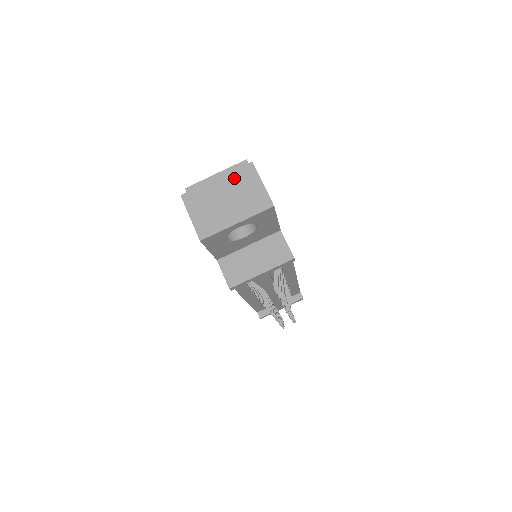
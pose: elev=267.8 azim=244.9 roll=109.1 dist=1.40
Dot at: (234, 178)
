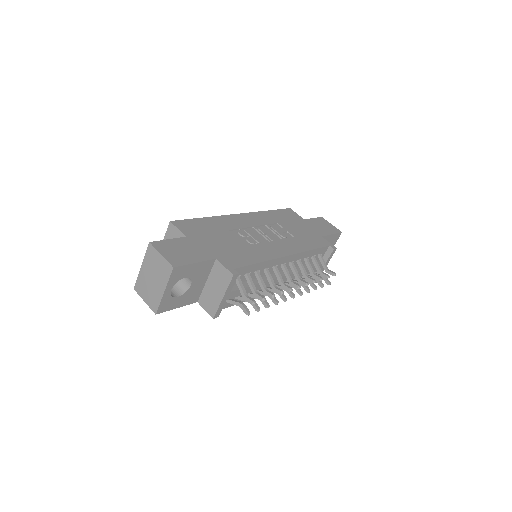
Dot at: (148, 260)
